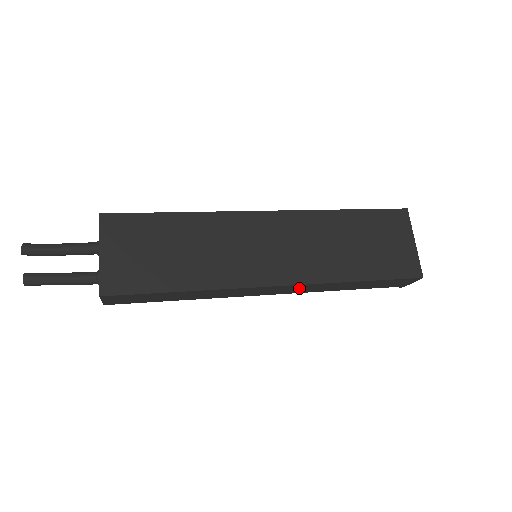
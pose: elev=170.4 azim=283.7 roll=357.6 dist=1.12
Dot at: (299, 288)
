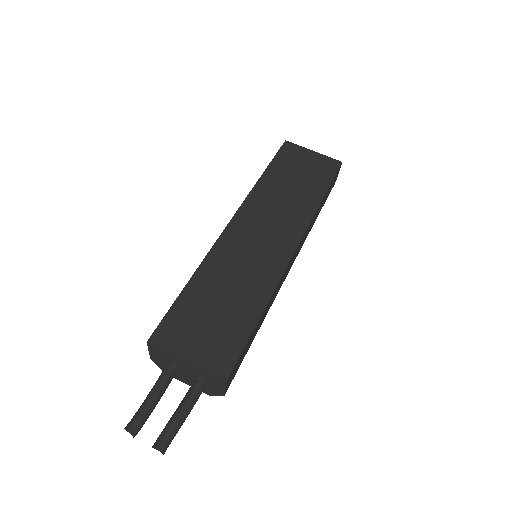
Dot at: (302, 241)
